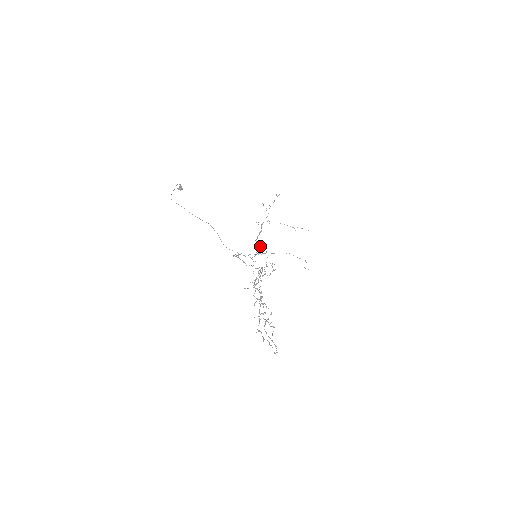
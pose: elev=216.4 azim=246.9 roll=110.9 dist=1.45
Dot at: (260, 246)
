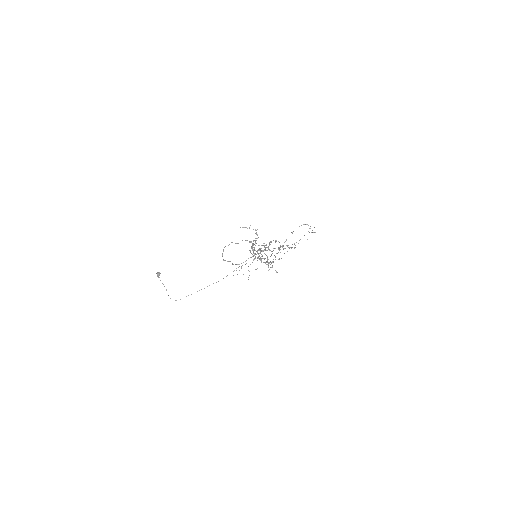
Dot at: occluded
